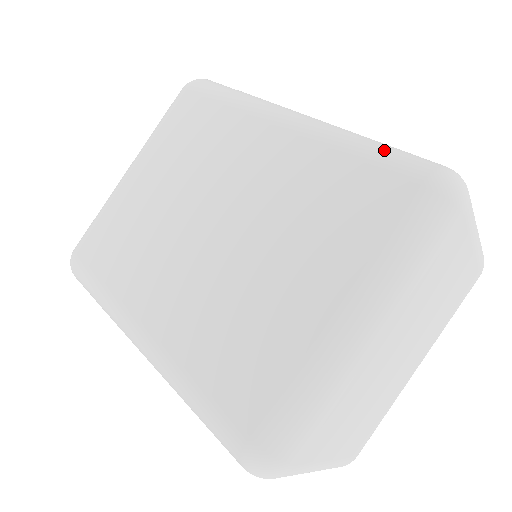
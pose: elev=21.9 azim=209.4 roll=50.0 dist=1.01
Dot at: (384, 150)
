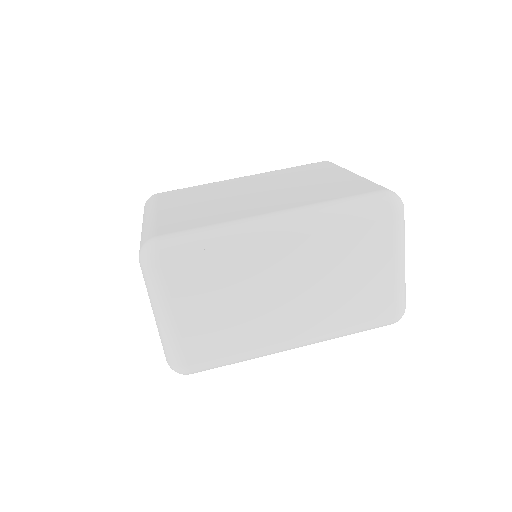
Dot at: occluded
